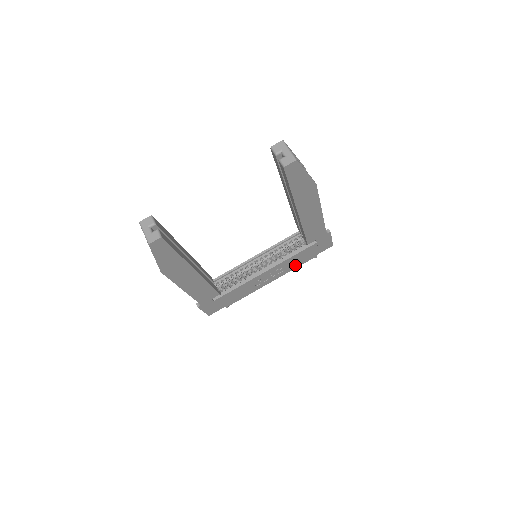
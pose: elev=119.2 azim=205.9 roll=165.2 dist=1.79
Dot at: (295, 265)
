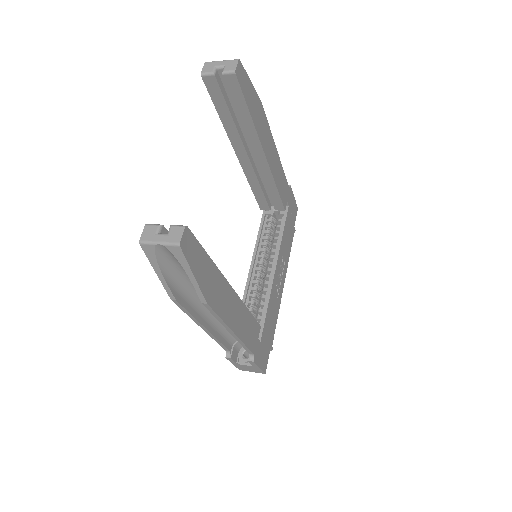
Dot at: (288, 250)
